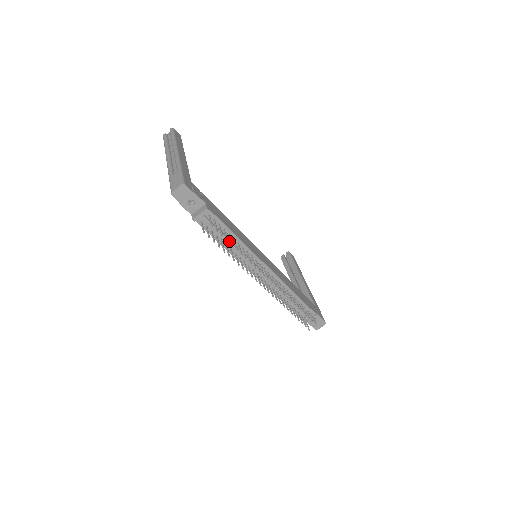
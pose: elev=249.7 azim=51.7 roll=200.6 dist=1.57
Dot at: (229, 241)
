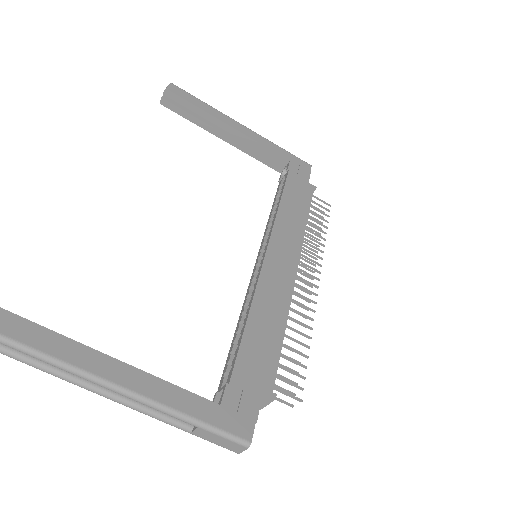
Dot at: occluded
